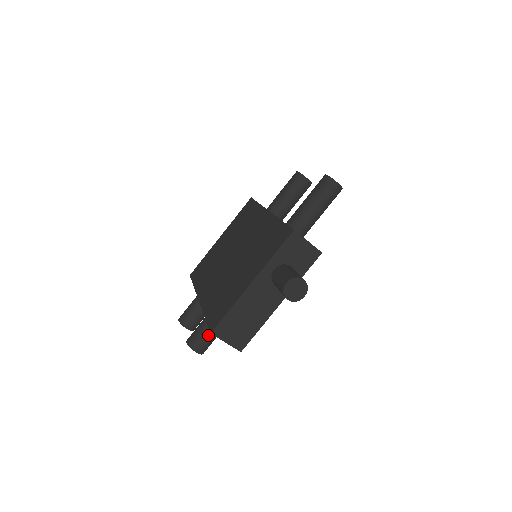
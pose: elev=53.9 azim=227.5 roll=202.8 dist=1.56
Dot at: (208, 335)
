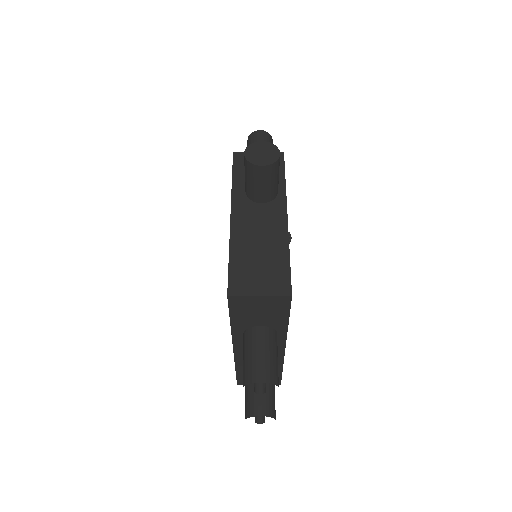
Dot at: (257, 348)
